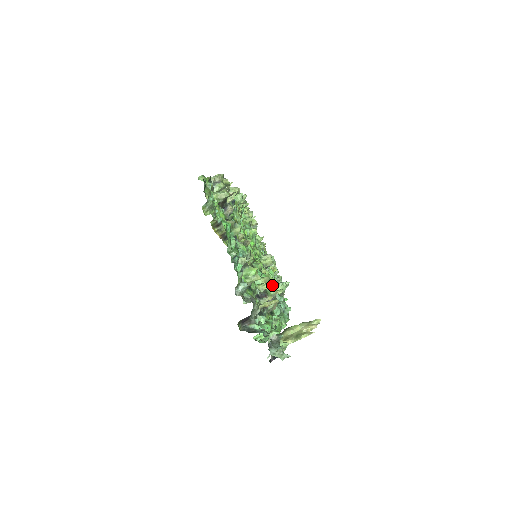
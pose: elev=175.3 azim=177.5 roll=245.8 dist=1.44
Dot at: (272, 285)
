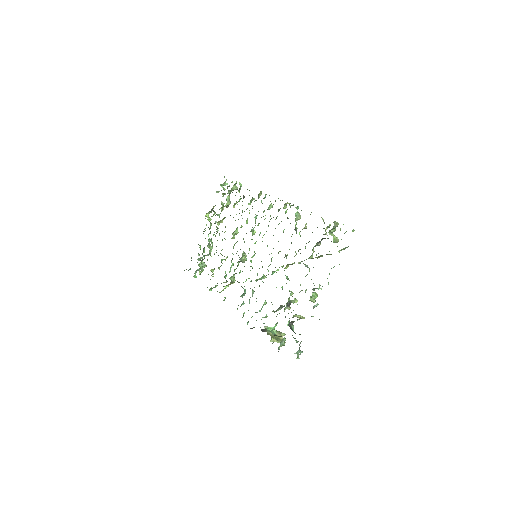
Dot at: occluded
